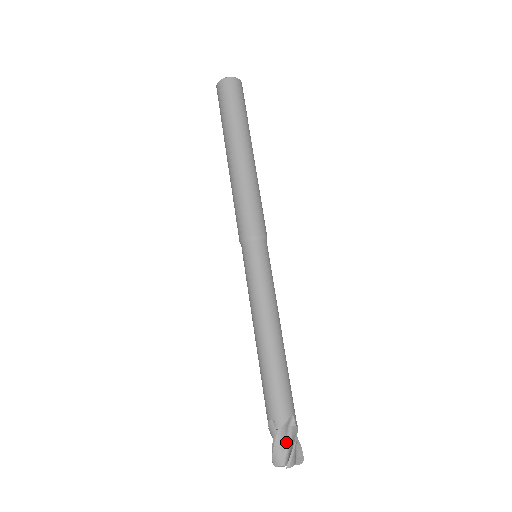
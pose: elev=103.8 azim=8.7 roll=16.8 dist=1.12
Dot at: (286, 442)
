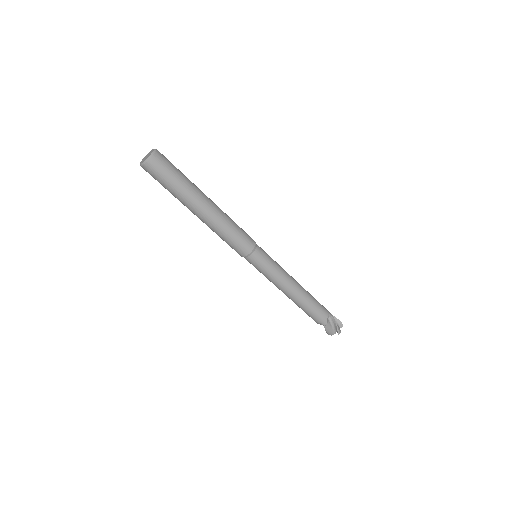
Dot at: (331, 326)
